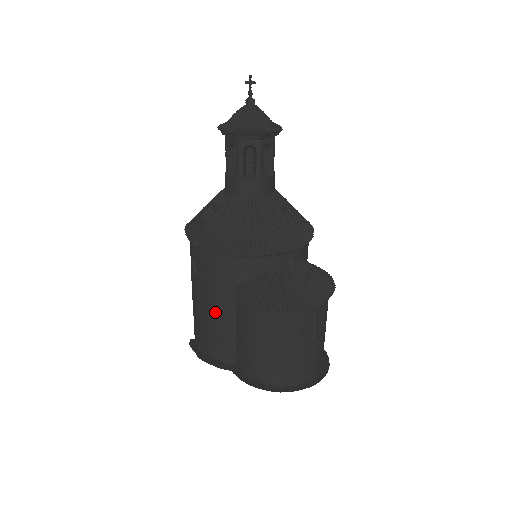
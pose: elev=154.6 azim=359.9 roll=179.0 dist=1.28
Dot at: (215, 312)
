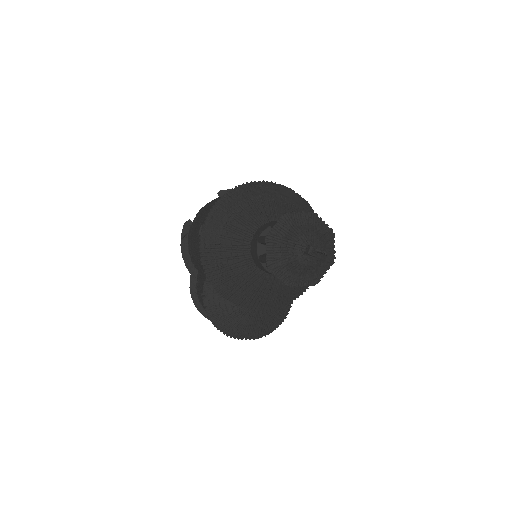
Dot at: (196, 259)
